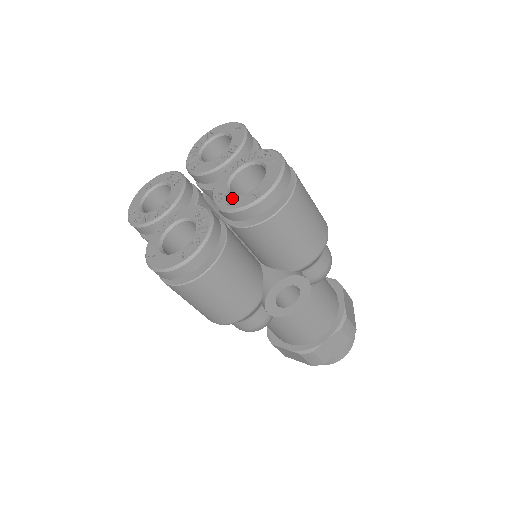
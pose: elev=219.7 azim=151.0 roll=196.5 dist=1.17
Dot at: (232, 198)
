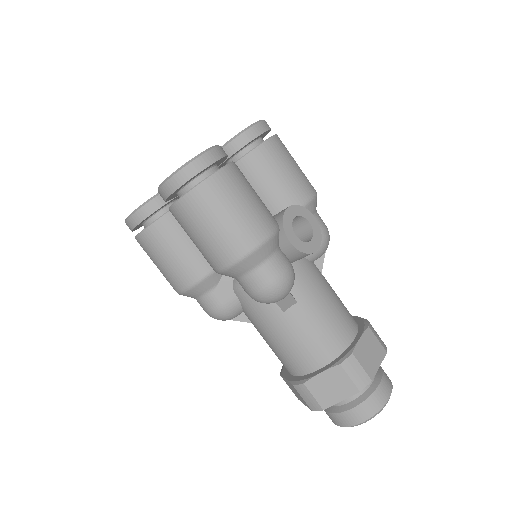
Dot at: occluded
